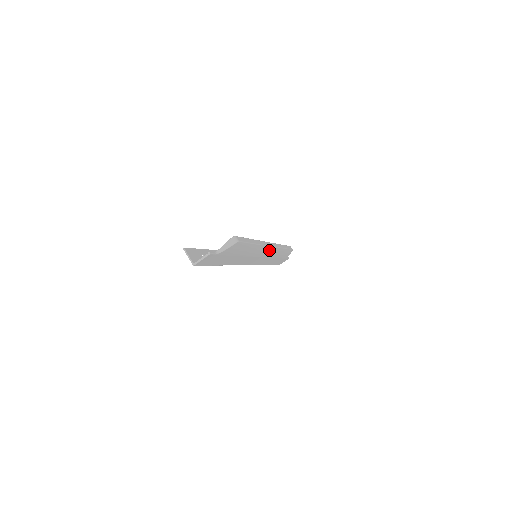
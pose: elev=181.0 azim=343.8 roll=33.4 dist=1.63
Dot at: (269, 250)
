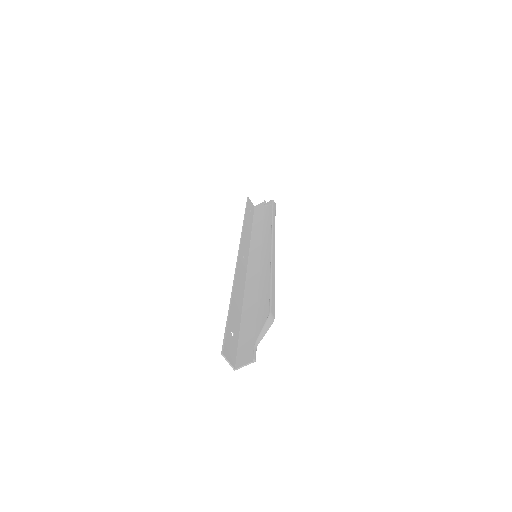
Dot at: occluded
